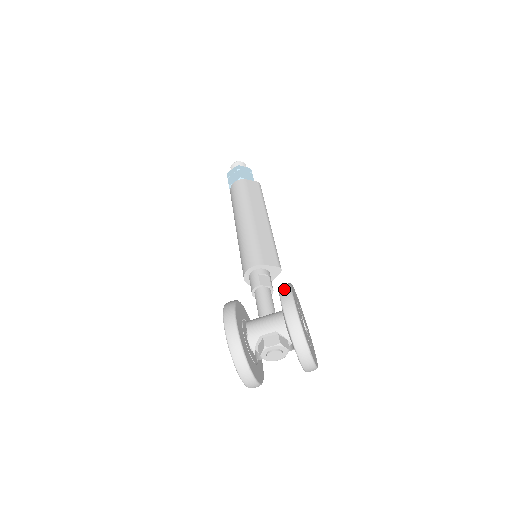
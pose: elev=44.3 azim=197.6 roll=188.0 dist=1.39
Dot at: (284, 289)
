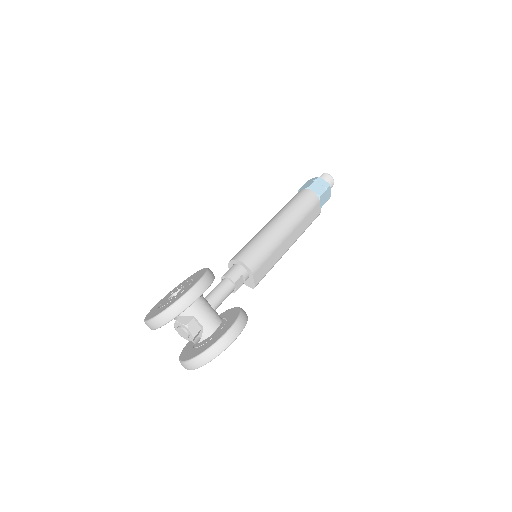
Dot at: (243, 321)
